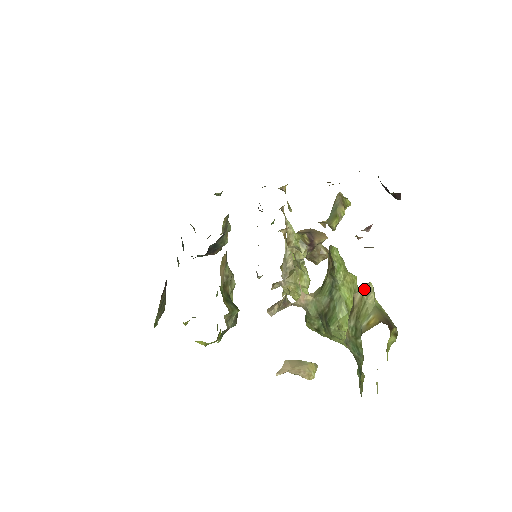
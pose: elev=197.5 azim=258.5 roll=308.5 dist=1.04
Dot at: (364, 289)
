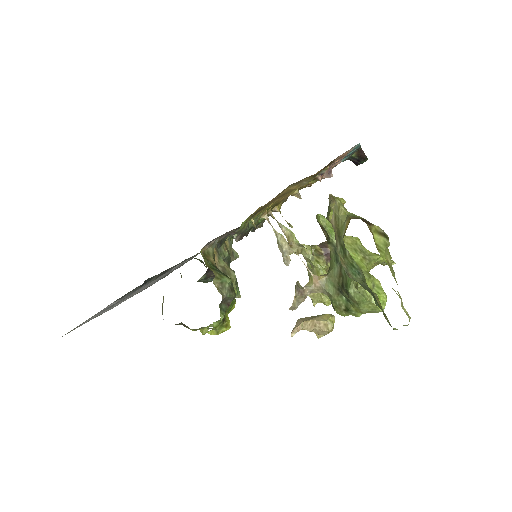
Dot at: (334, 208)
